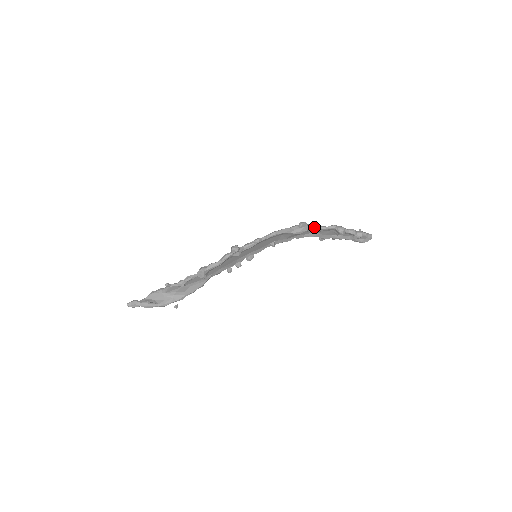
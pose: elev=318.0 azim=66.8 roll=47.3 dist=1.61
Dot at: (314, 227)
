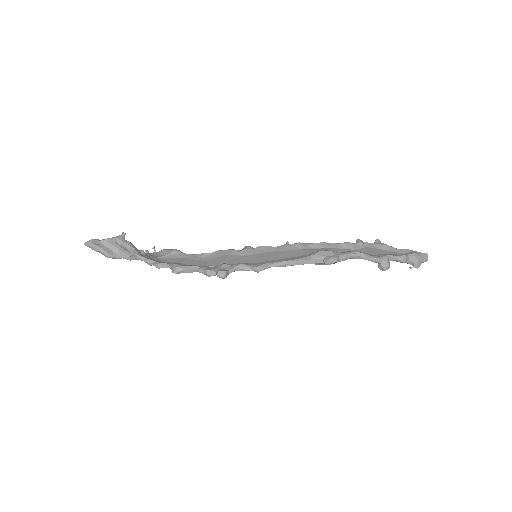
Dot at: (348, 258)
